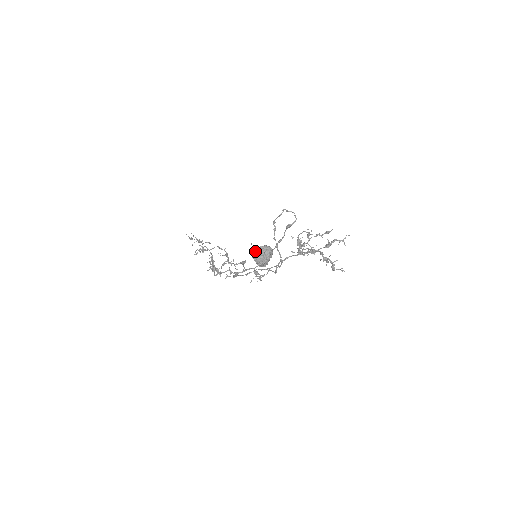
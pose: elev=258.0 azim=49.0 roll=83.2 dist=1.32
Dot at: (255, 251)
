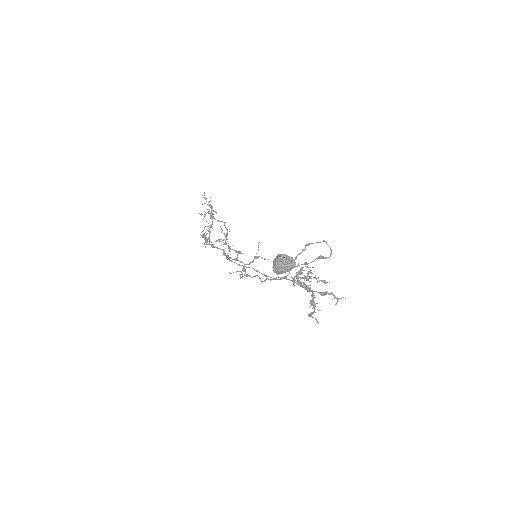
Dot at: (281, 256)
